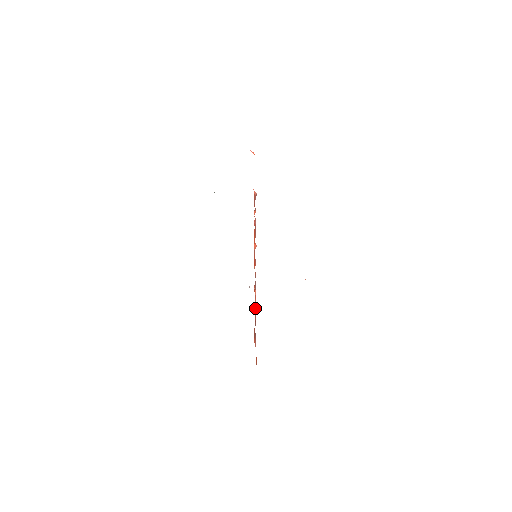
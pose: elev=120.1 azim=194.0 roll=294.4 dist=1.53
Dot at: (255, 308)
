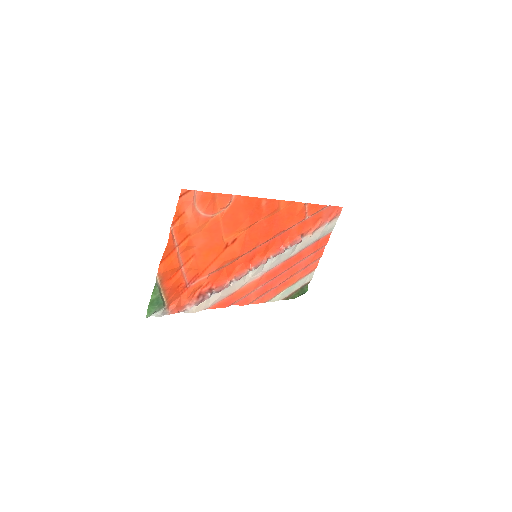
Dot at: (221, 286)
